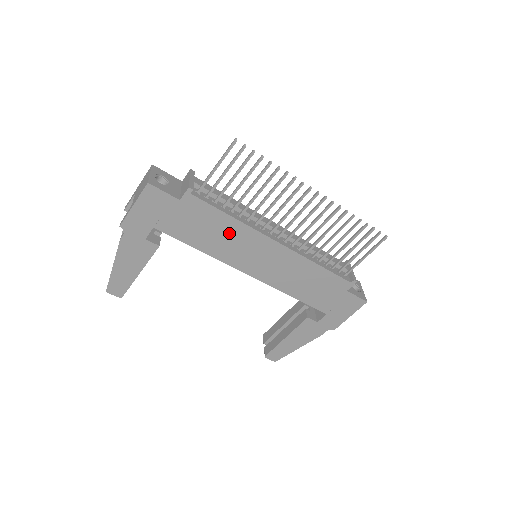
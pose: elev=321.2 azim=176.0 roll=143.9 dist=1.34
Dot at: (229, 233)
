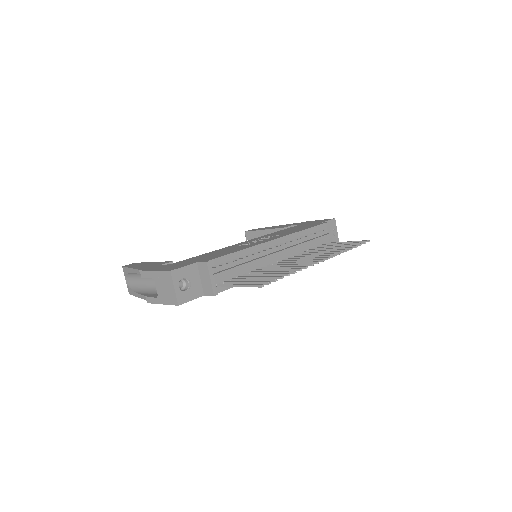
Dot at: occluded
